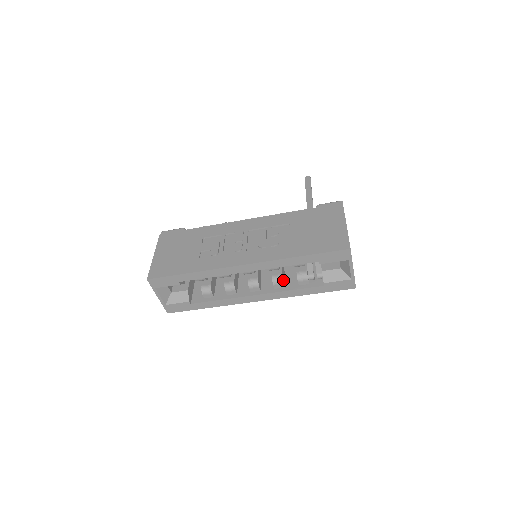
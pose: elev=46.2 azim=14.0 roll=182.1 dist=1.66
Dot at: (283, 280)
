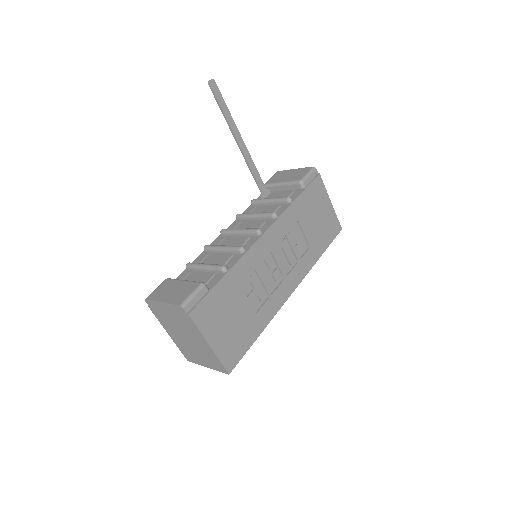
Dot at: occluded
